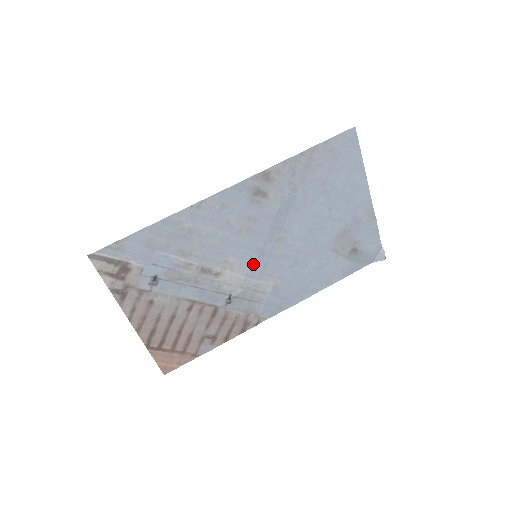
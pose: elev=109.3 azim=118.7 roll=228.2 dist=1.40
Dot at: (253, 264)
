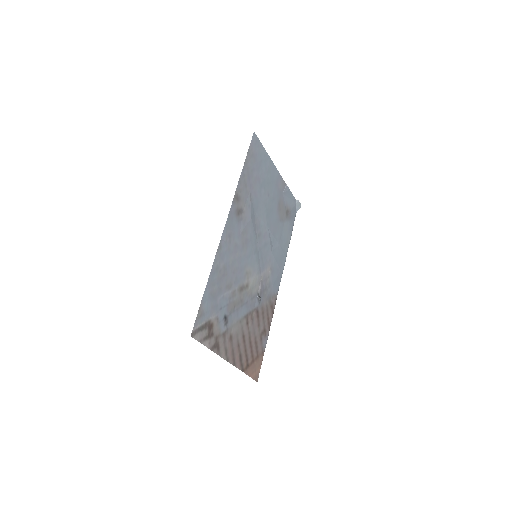
Dot at: (257, 263)
